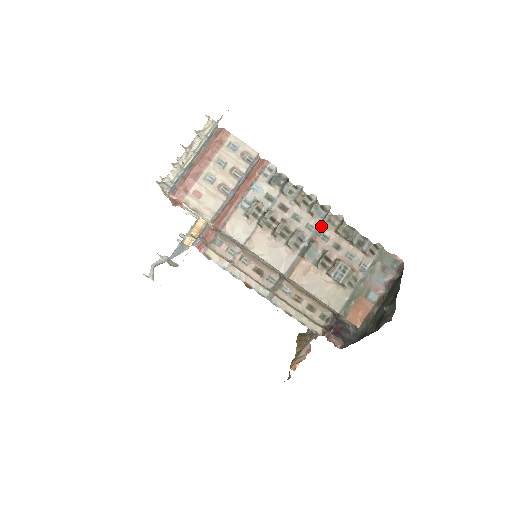
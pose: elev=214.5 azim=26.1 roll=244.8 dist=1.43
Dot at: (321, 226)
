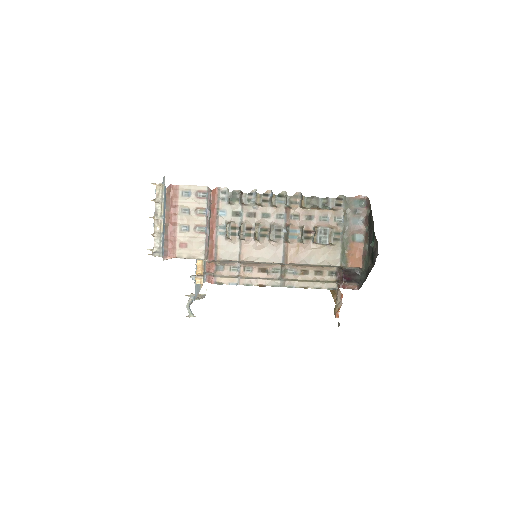
Dot at: (288, 210)
